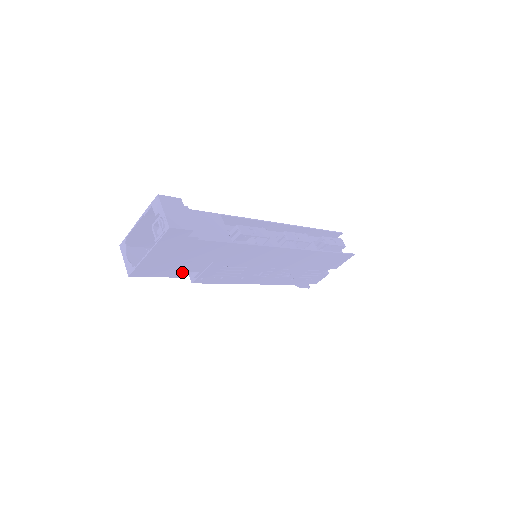
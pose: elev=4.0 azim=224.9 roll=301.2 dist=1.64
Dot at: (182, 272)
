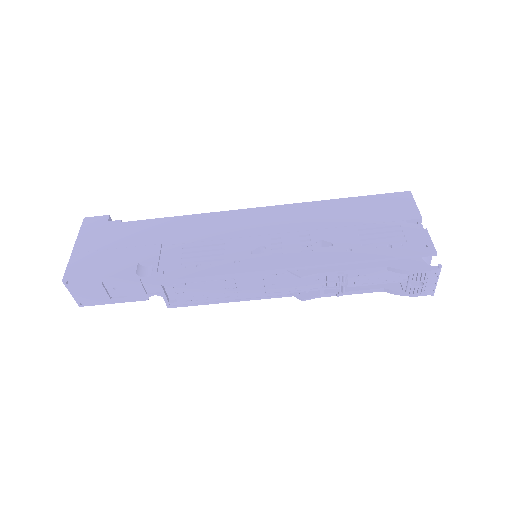
Dot at: (129, 266)
